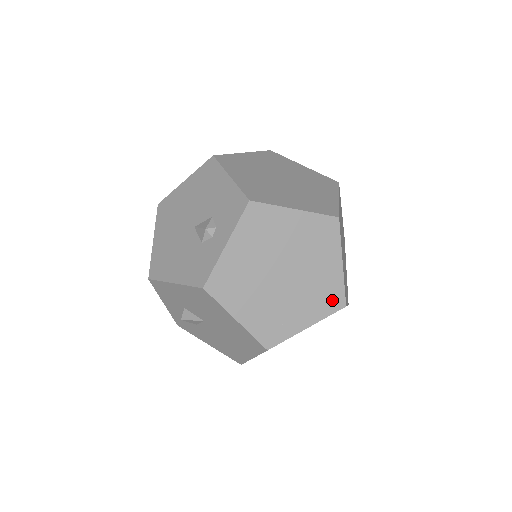
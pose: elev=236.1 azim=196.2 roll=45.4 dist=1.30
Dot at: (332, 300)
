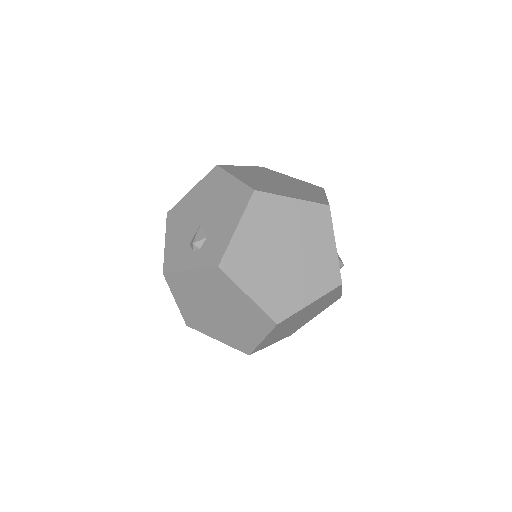
Dot at: (242, 346)
